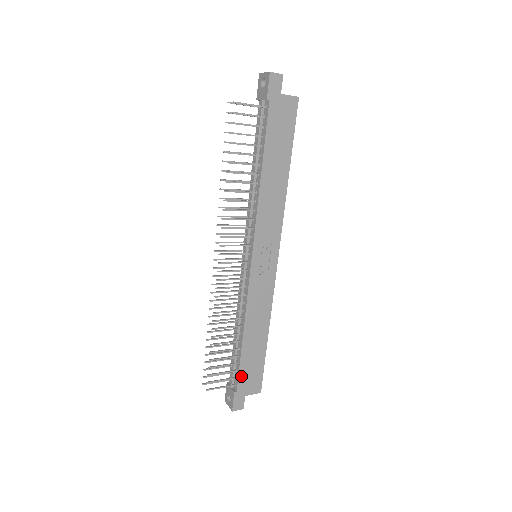
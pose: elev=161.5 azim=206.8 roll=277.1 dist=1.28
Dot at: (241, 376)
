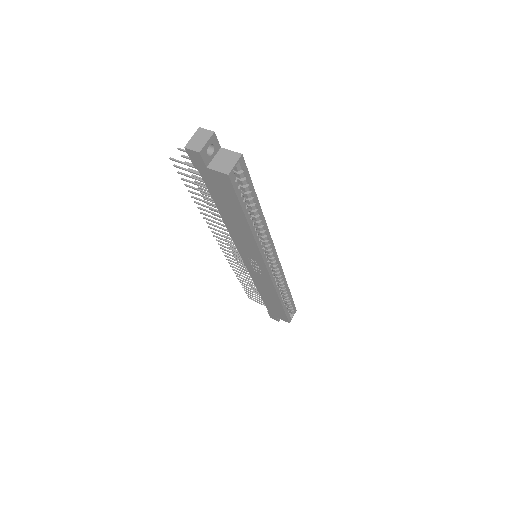
Dot at: (269, 308)
